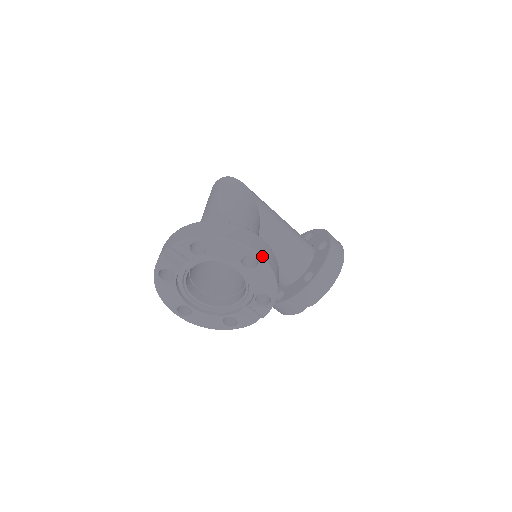
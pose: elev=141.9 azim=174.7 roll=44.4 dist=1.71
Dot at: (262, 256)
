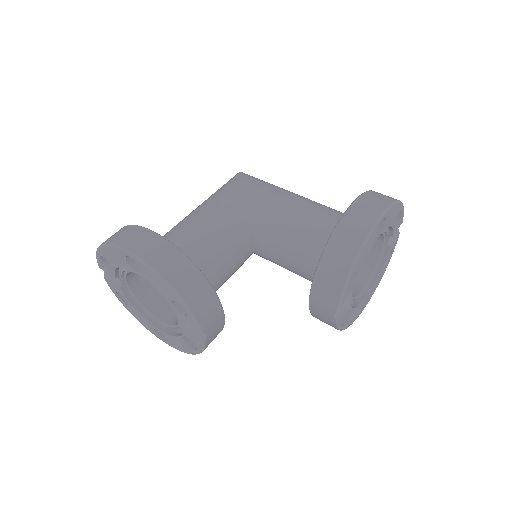
Dot at: (135, 253)
